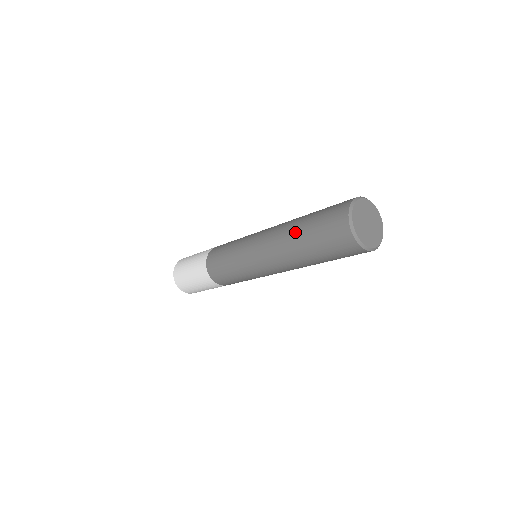
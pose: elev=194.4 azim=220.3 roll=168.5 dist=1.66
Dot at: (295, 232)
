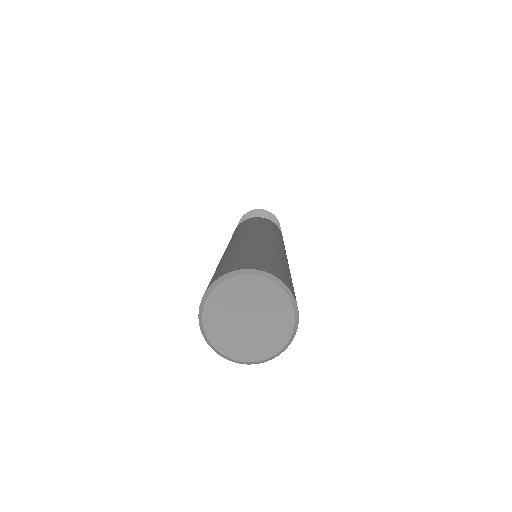
Dot at: (229, 252)
